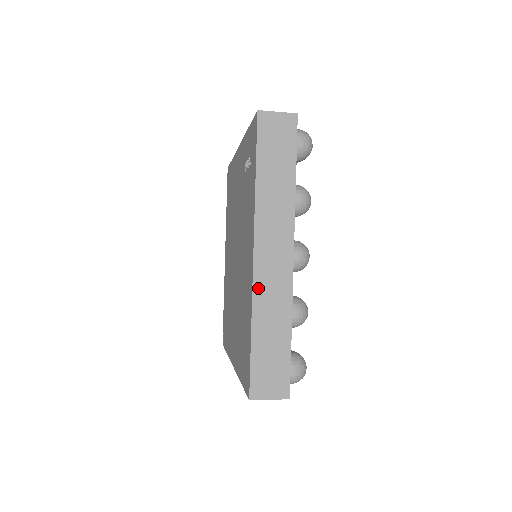
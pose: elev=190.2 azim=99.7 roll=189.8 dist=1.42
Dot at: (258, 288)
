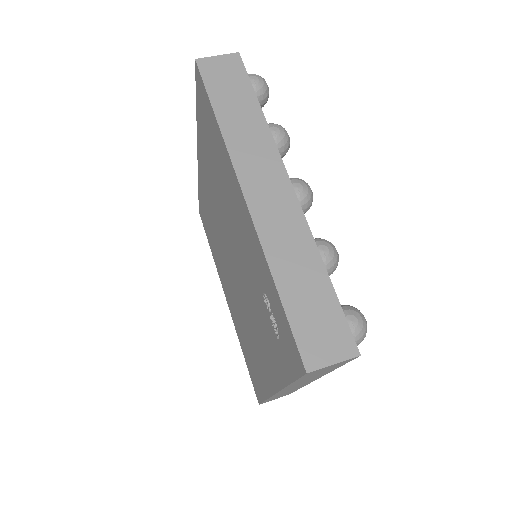
Dot at: occluded
